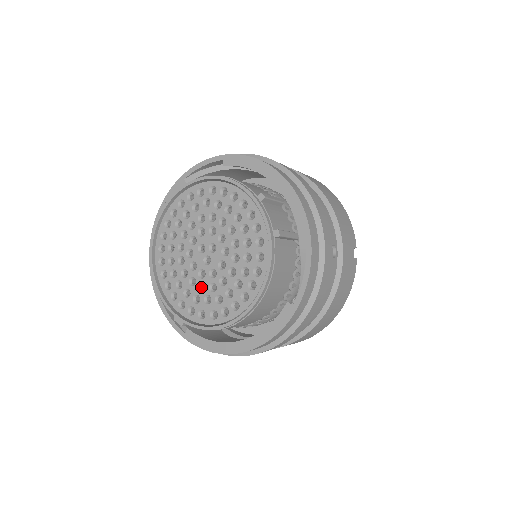
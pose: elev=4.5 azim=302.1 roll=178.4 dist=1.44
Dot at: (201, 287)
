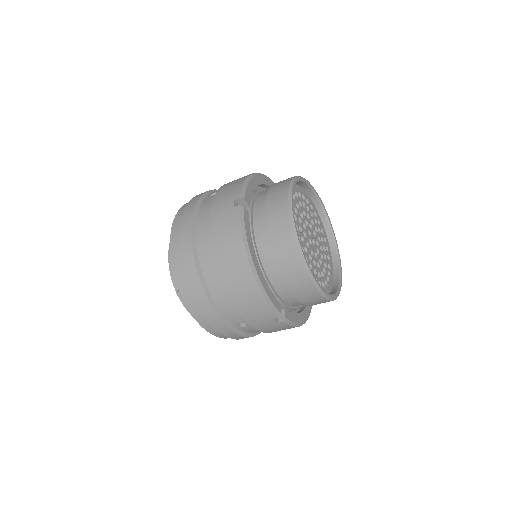
Dot at: occluded
